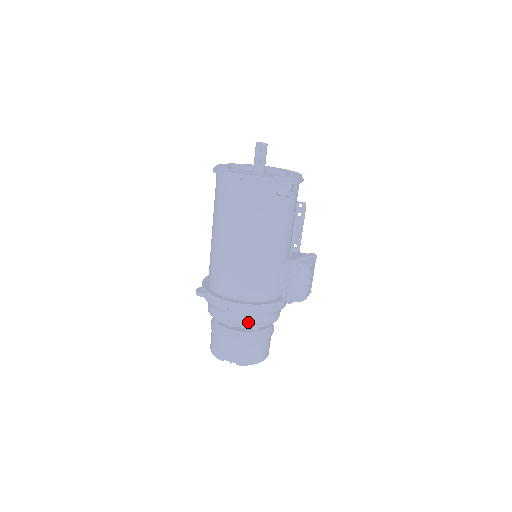
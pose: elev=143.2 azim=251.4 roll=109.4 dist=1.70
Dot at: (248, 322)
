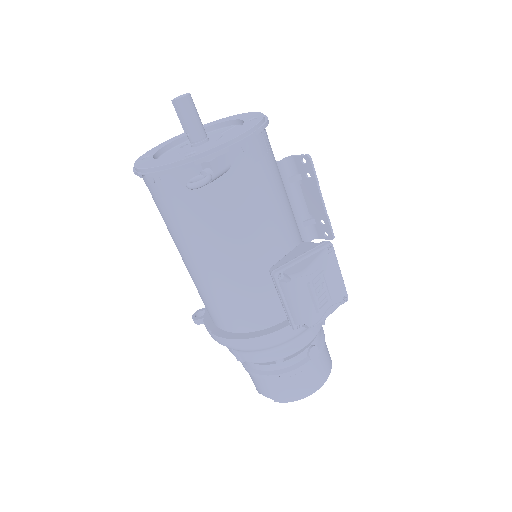
Dot at: (255, 356)
